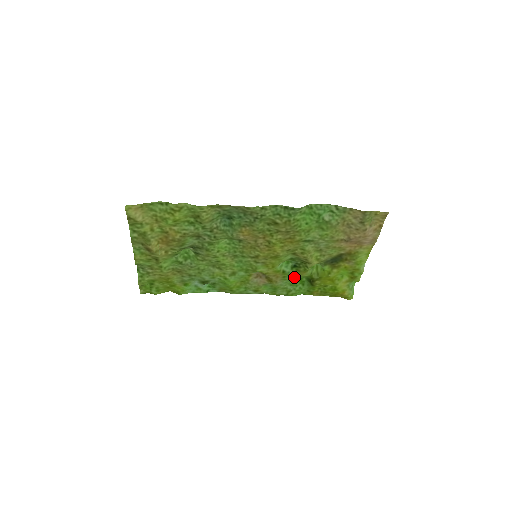
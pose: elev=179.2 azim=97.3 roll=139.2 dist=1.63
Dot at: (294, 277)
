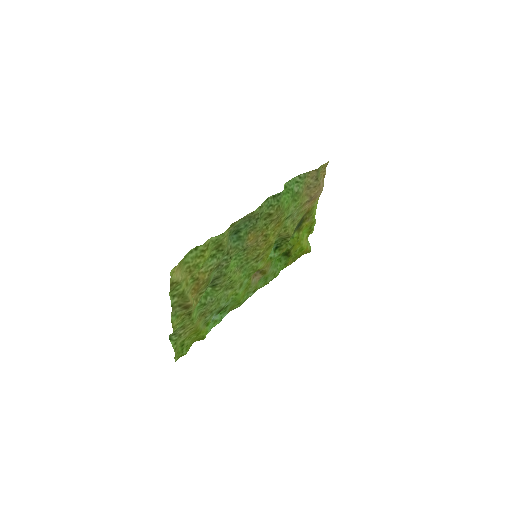
Dot at: (277, 258)
